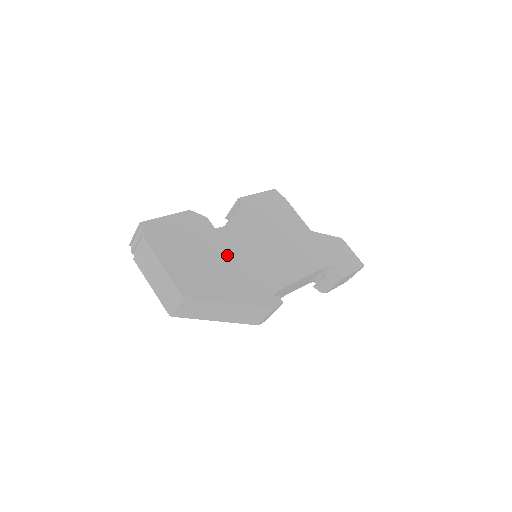
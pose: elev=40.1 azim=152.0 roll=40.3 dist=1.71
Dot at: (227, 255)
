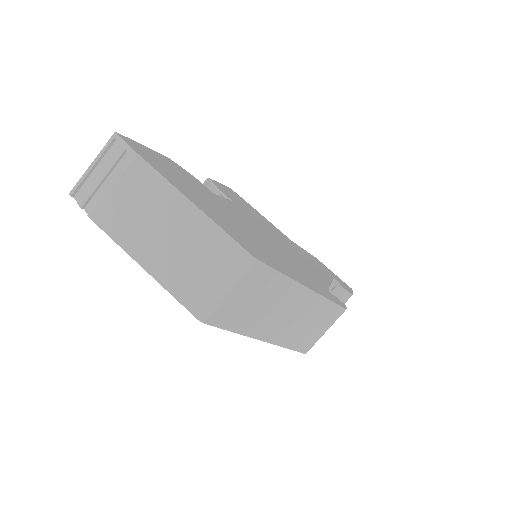
Dot at: (251, 228)
